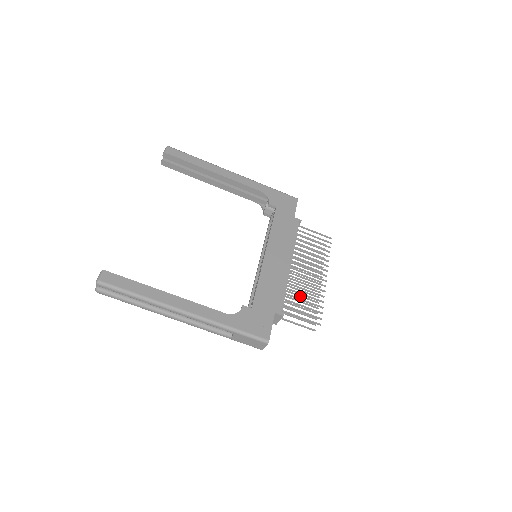
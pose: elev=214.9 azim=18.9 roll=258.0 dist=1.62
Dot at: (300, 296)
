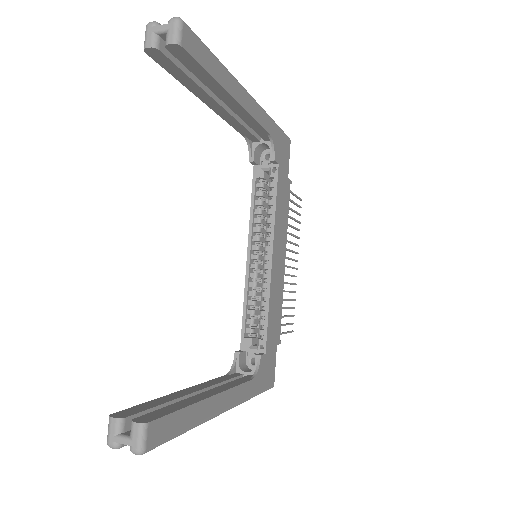
Dot at: occluded
